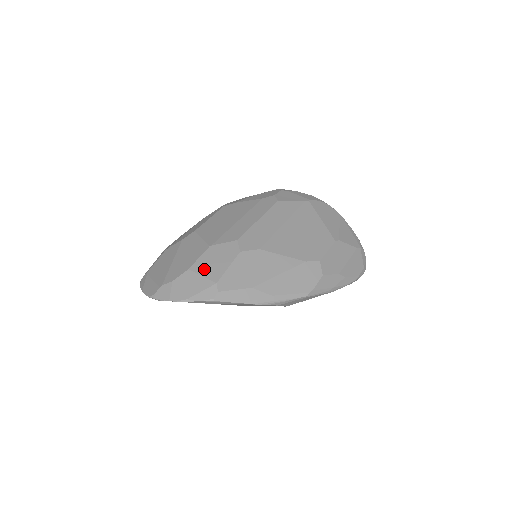
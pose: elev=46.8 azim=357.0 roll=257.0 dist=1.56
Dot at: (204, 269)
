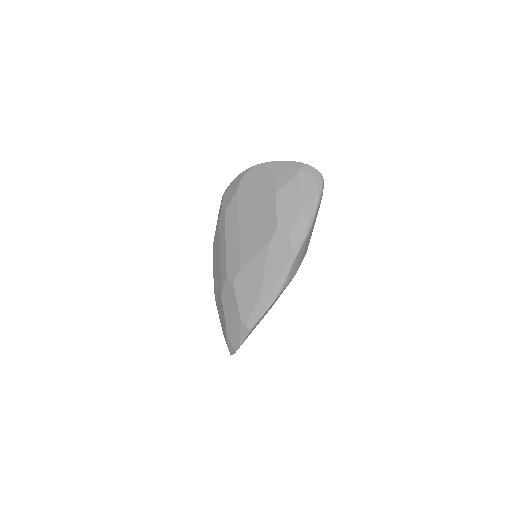
Dot at: (230, 316)
